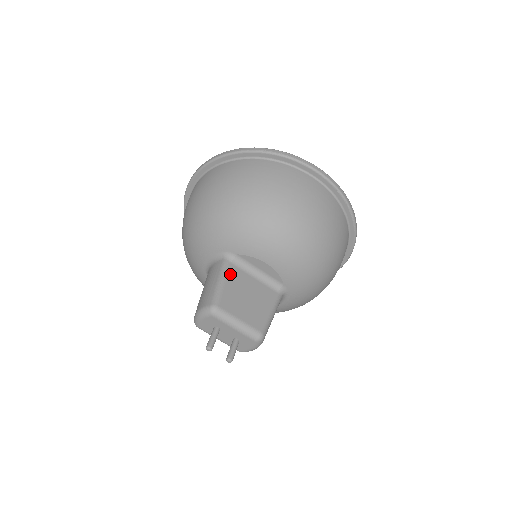
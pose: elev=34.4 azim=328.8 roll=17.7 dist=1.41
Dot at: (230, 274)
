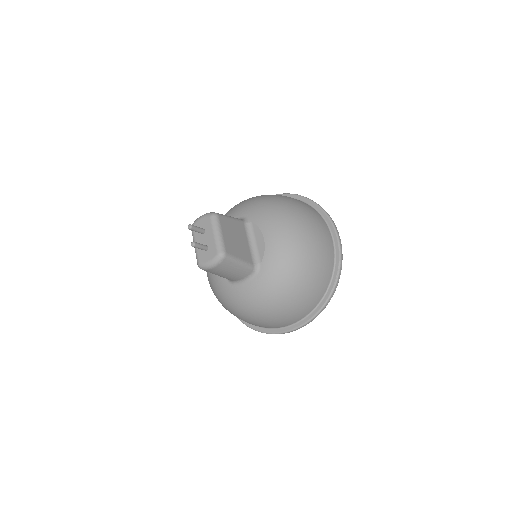
Dot at: (238, 223)
